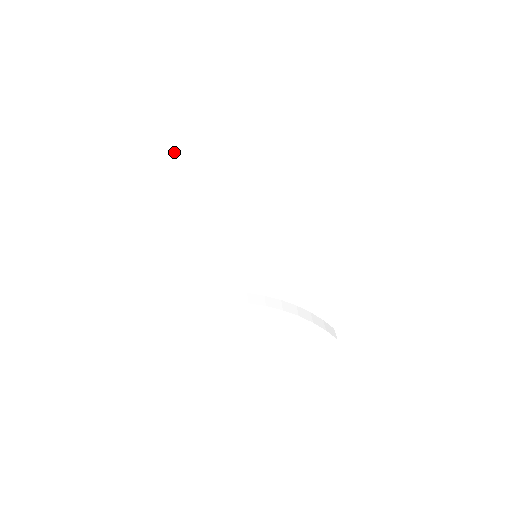
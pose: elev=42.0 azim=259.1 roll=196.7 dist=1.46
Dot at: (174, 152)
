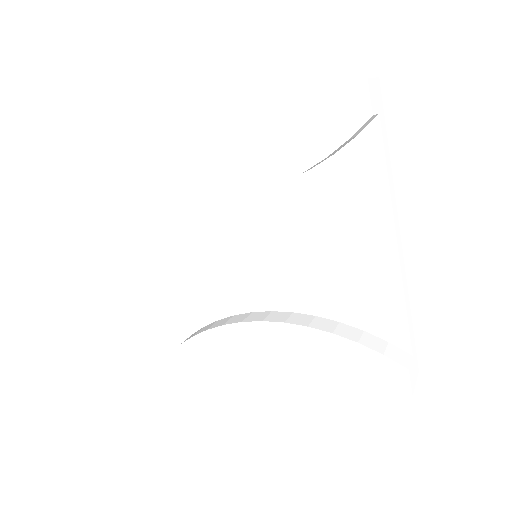
Dot at: (126, 153)
